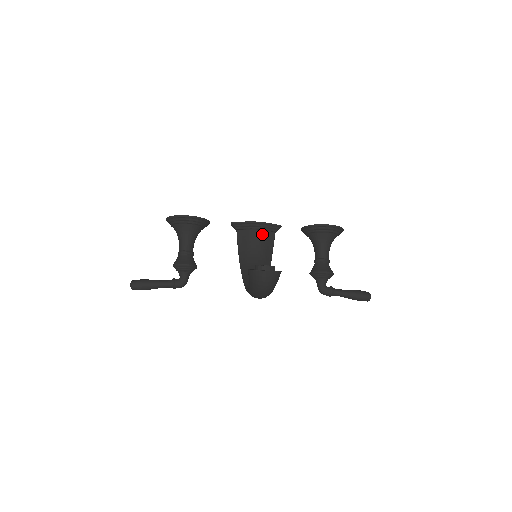
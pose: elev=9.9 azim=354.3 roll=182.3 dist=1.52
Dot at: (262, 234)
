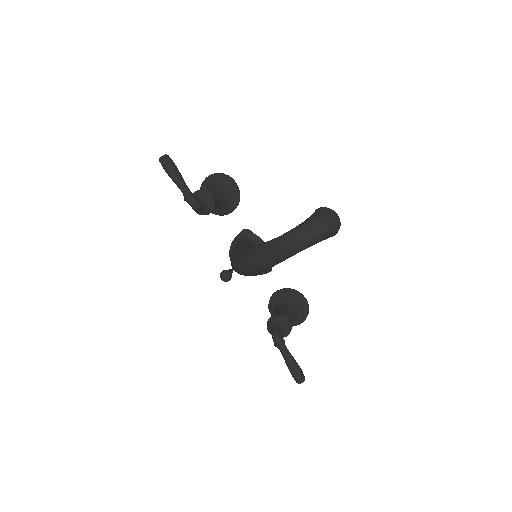
Dot at: occluded
